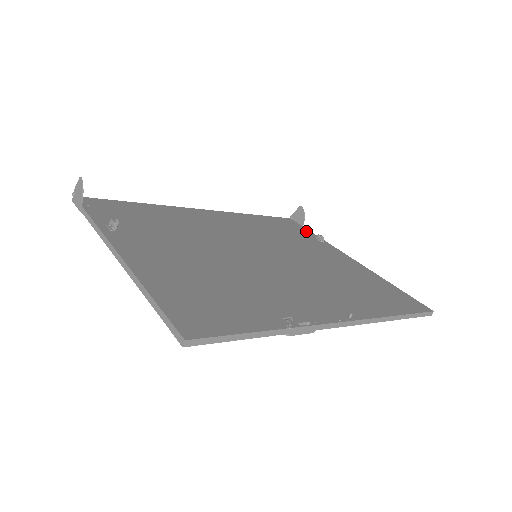
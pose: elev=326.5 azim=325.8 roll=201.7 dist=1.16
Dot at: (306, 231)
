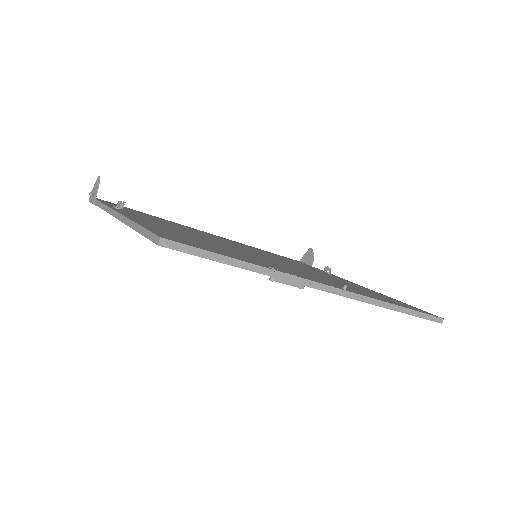
Dot at: occluded
